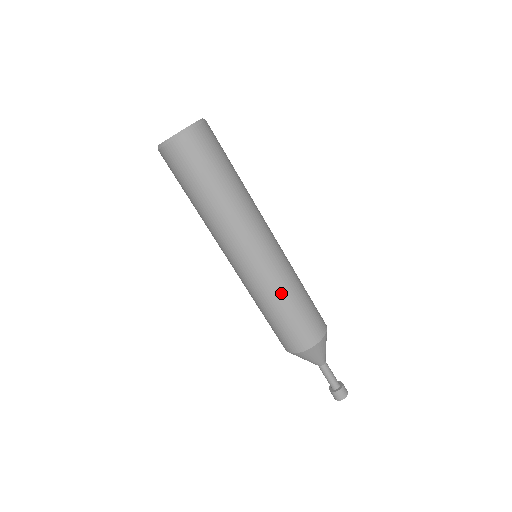
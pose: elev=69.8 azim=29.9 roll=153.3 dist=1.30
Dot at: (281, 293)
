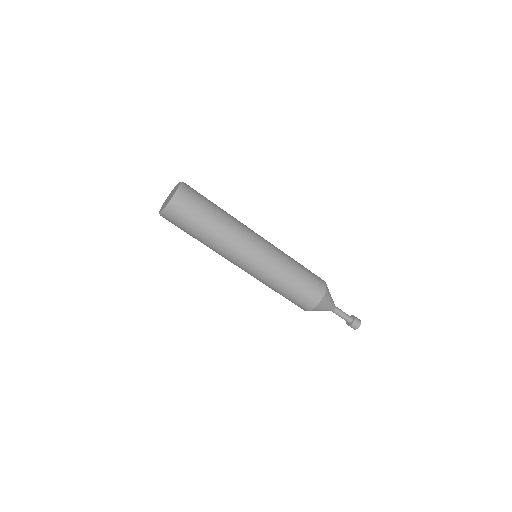
Dot at: (275, 283)
